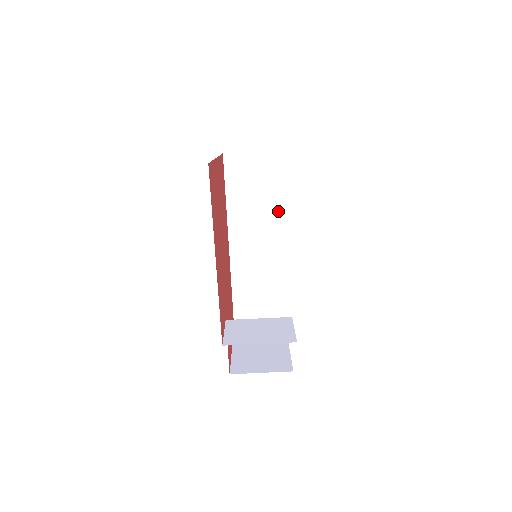
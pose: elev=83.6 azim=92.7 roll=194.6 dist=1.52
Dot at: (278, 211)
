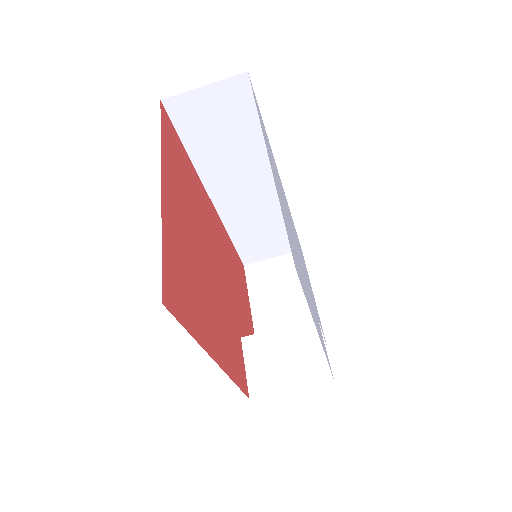
Dot at: (266, 149)
